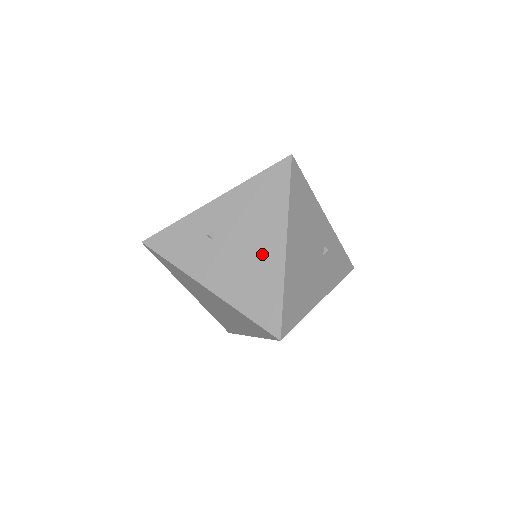
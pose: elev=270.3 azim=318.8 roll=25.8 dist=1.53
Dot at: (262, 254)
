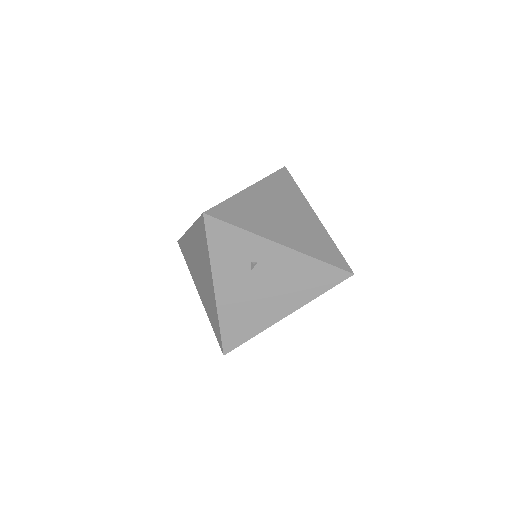
Dot at: (269, 307)
